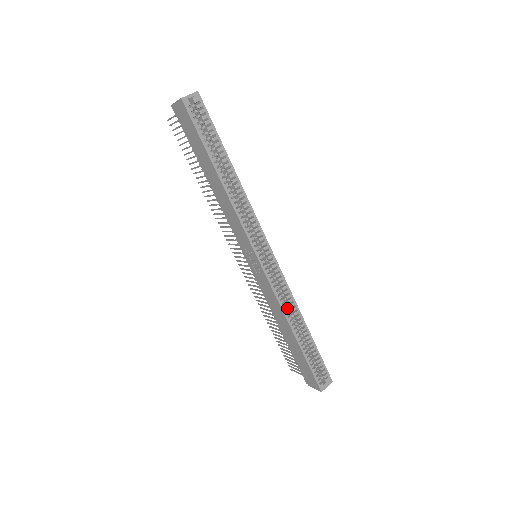
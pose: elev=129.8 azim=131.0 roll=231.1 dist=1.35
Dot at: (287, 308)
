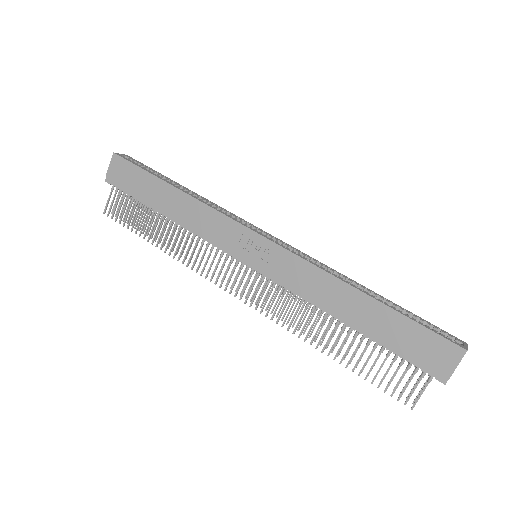
Dot at: (328, 272)
